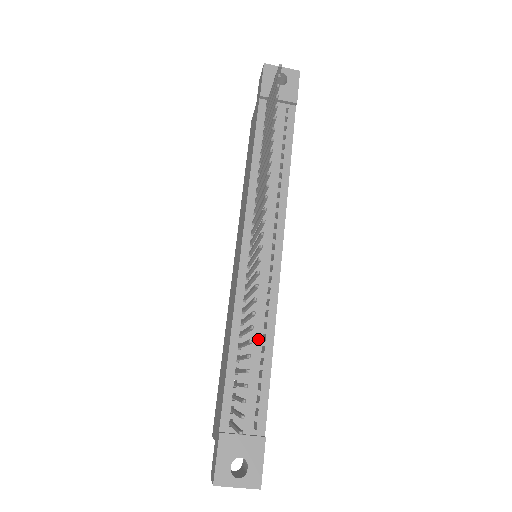
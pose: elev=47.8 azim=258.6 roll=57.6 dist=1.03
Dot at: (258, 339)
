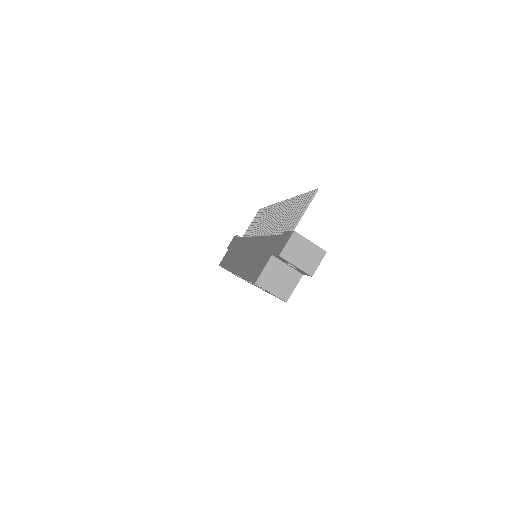
Dot at: occluded
